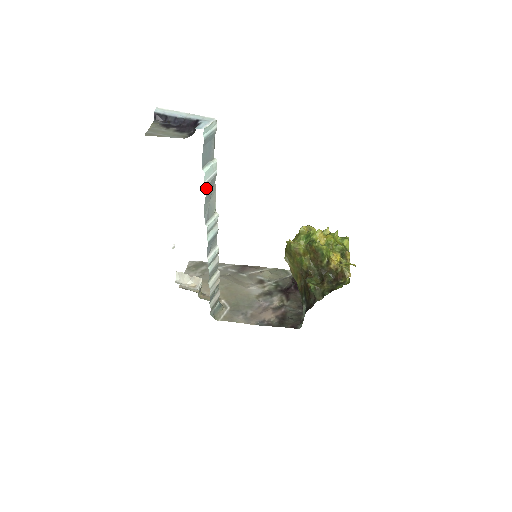
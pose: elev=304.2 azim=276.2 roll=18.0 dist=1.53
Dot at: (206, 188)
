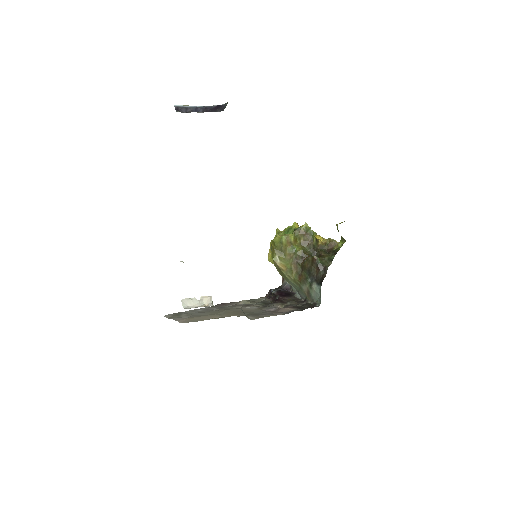
Dot at: occluded
